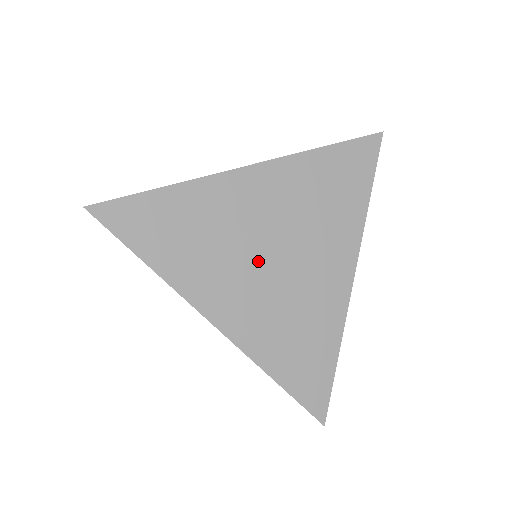
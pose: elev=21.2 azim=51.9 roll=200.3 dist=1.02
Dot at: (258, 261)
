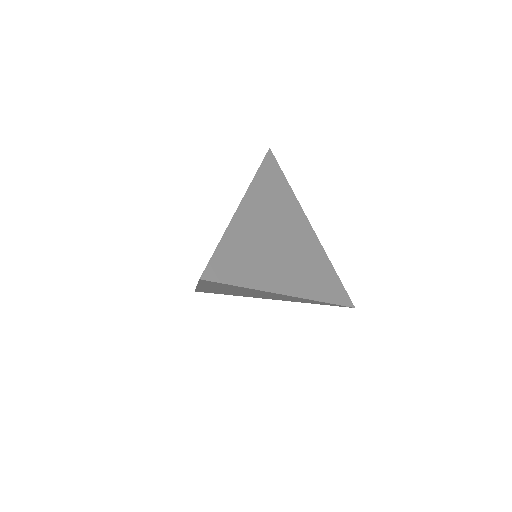
Dot at: (279, 249)
